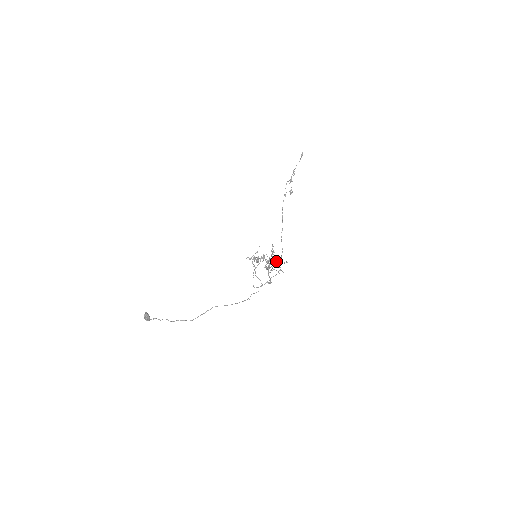
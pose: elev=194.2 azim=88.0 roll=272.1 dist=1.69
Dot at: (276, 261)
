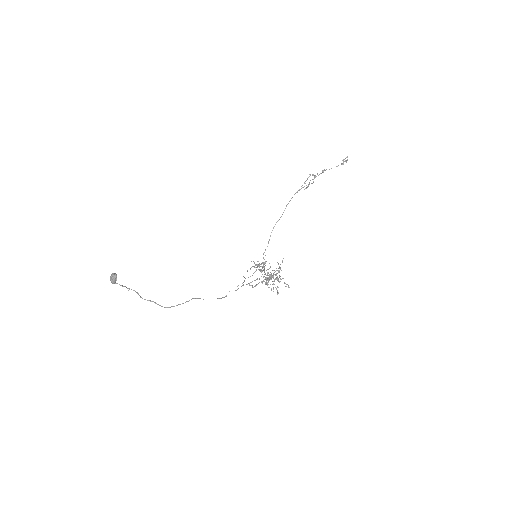
Dot at: occluded
